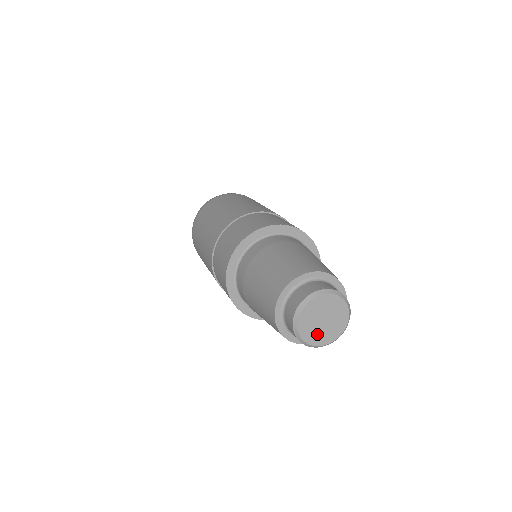
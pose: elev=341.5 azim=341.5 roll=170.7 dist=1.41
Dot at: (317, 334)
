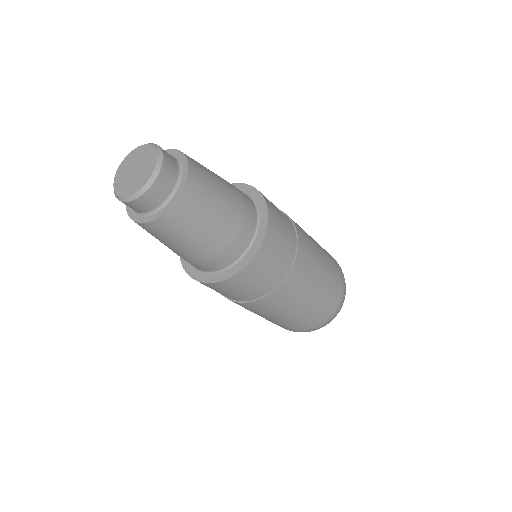
Dot at: (126, 184)
